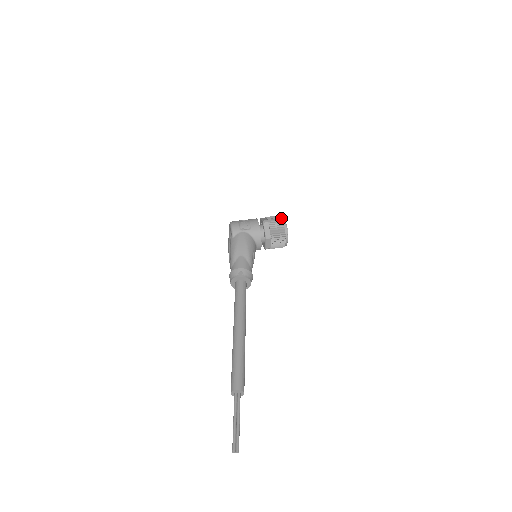
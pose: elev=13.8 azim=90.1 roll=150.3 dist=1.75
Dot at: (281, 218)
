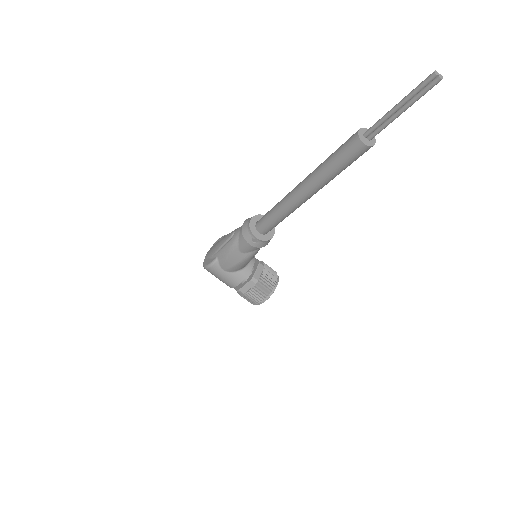
Dot at: occluded
